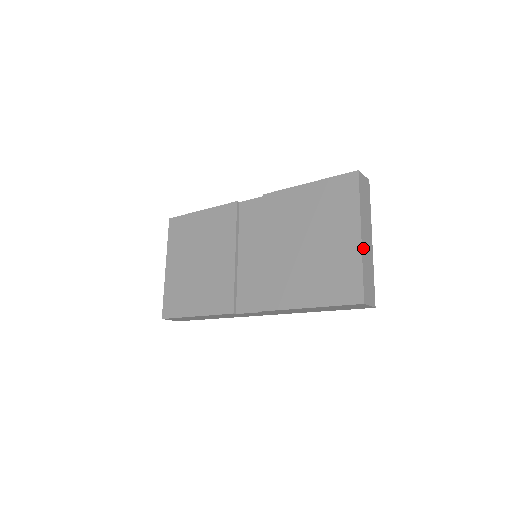
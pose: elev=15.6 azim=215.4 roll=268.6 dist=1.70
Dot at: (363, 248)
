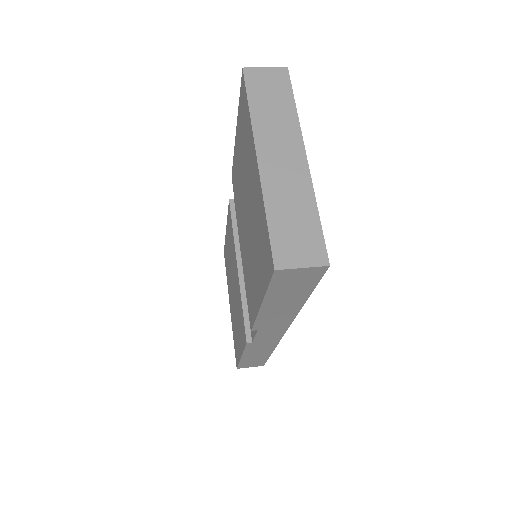
Dot at: (266, 177)
